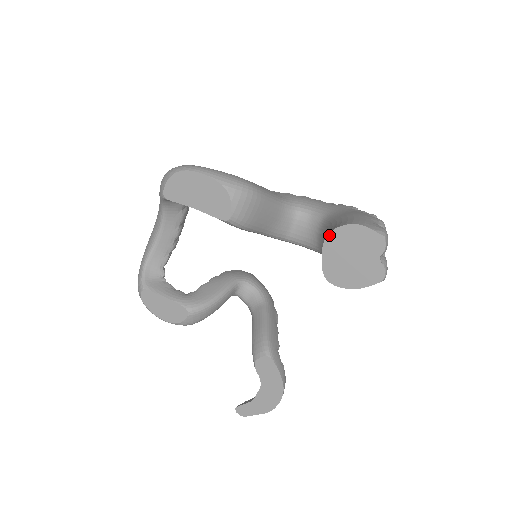
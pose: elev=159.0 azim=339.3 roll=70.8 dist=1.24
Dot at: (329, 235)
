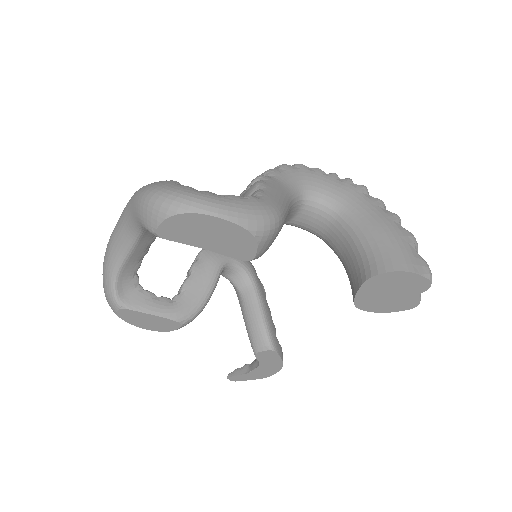
Dot at: (373, 278)
